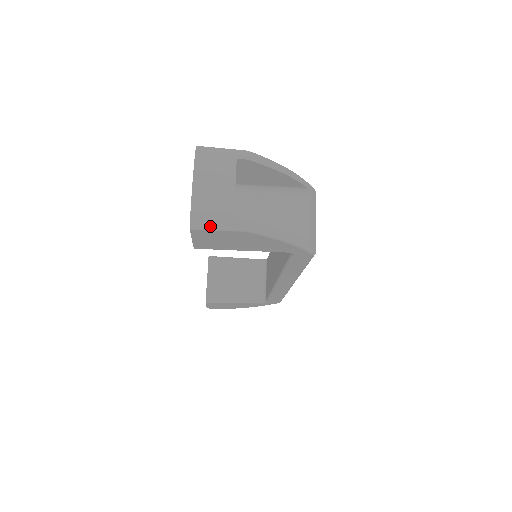
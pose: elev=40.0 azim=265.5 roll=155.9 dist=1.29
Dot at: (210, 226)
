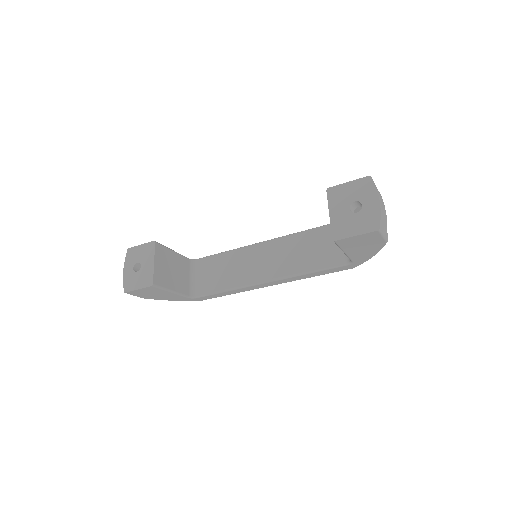
Dot at: (383, 232)
